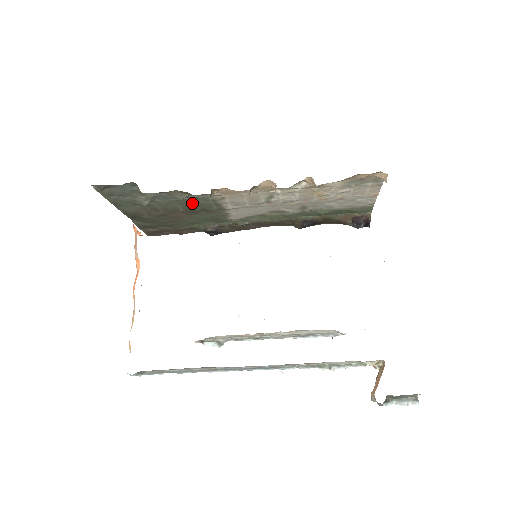
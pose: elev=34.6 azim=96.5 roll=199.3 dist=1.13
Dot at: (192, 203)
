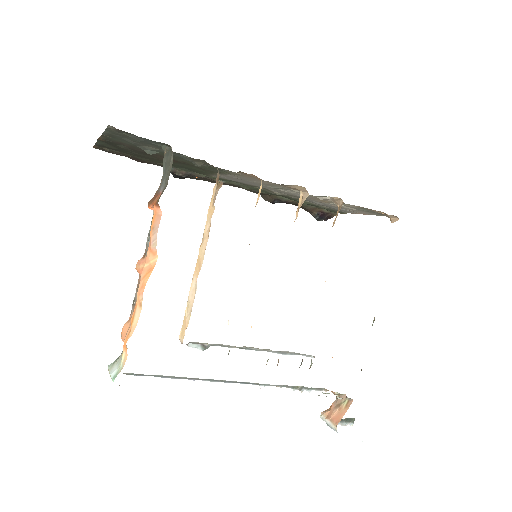
Dot at: occluded
